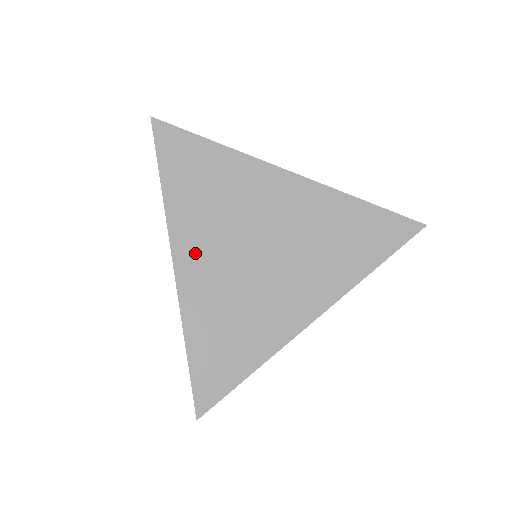
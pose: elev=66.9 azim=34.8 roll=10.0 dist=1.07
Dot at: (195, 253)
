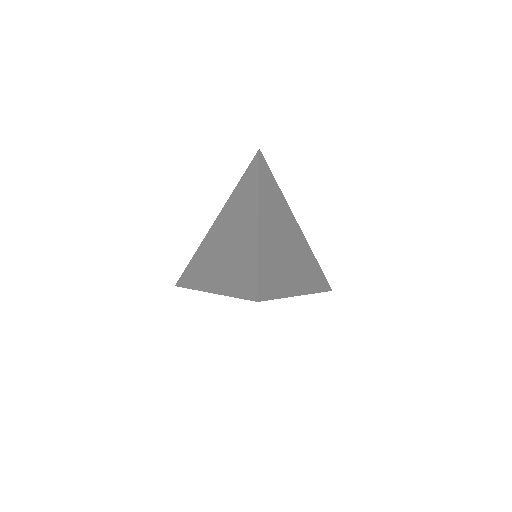
Dot at: (267, 219)
